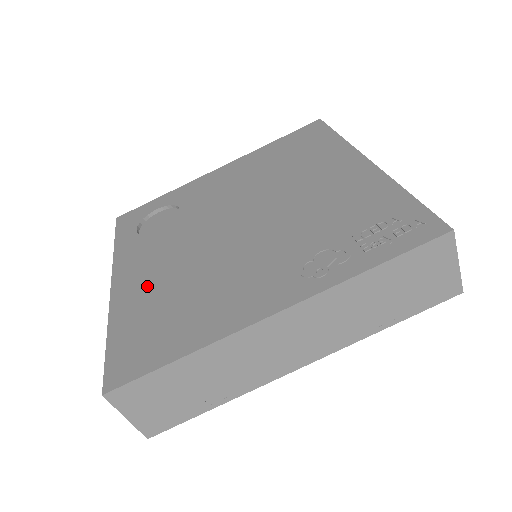
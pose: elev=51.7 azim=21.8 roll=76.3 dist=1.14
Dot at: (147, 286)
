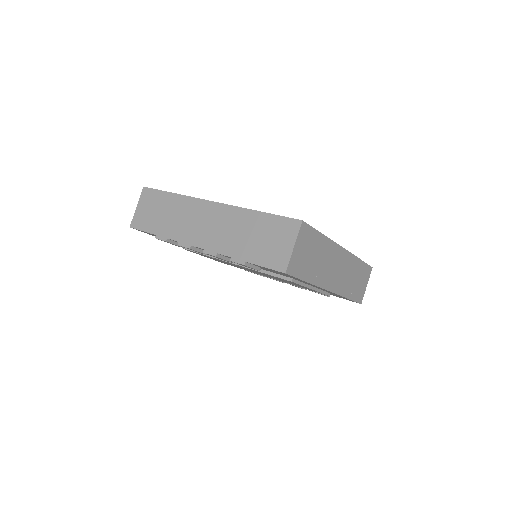
Dot at: occluded
